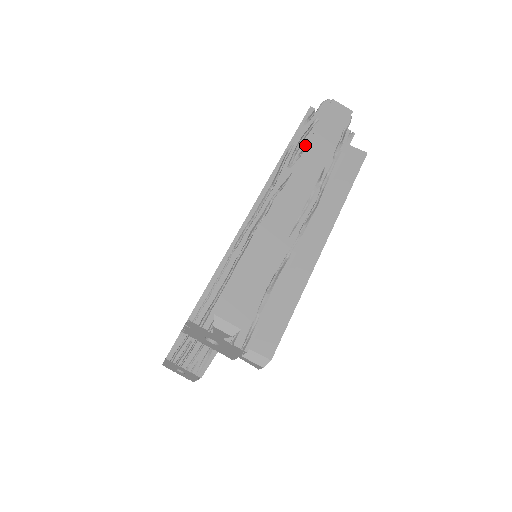
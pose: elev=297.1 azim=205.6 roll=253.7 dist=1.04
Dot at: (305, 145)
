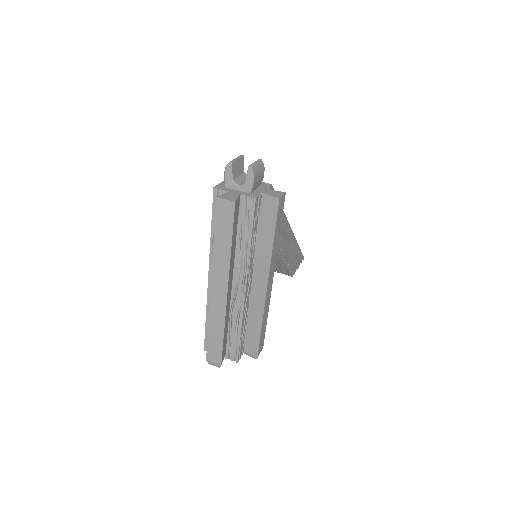
Dot at: occluded
